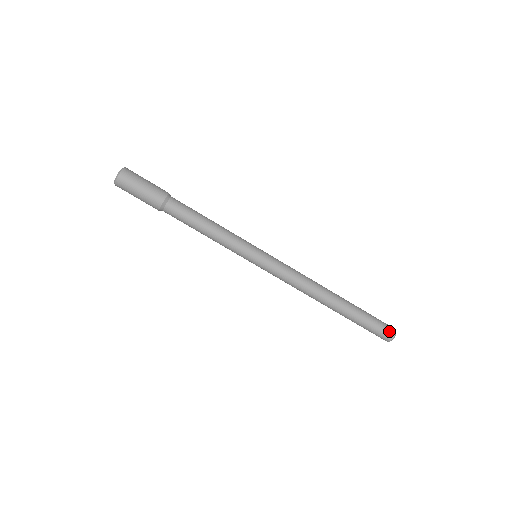
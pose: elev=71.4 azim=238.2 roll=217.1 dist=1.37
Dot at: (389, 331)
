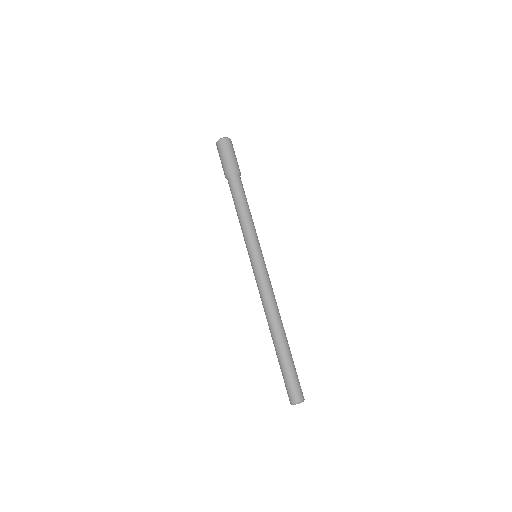
Dot at: (298, 394)
